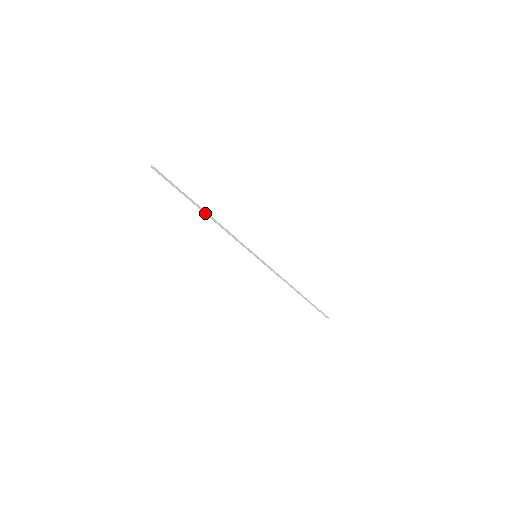
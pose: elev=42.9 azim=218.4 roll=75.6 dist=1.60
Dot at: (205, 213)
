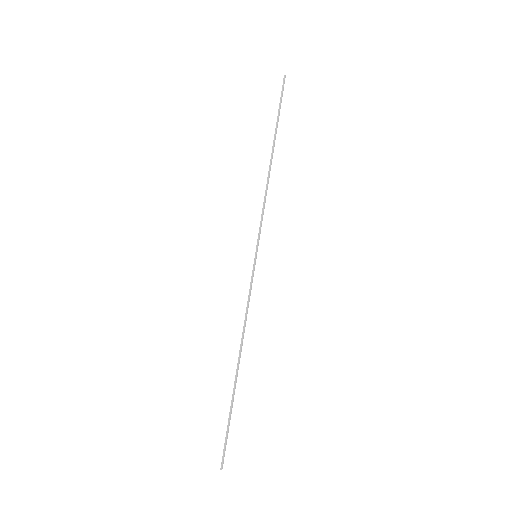
Dot at: (271, 156)
